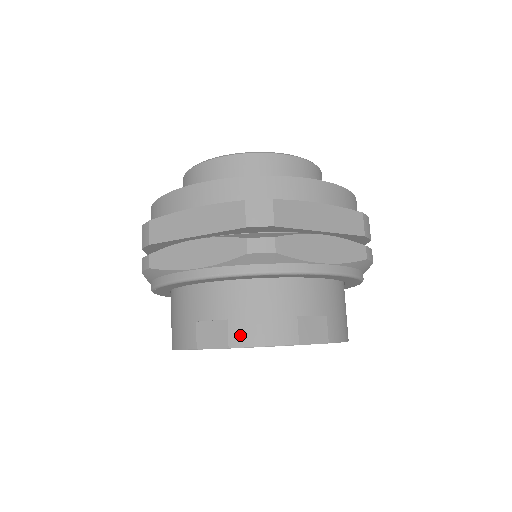
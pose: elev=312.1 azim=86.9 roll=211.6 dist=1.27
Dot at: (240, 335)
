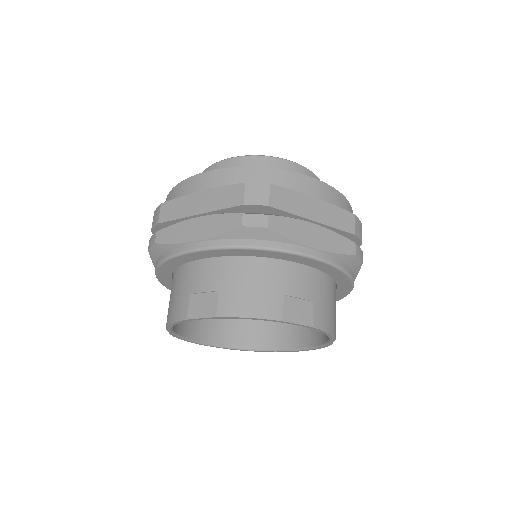
Dot at: (228, 305)
